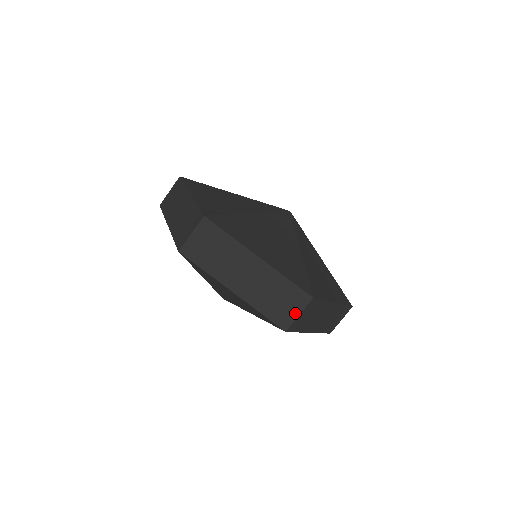
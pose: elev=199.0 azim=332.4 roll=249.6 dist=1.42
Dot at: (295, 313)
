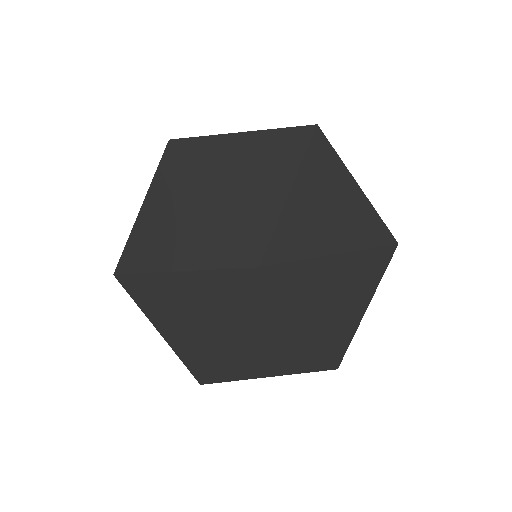
Dot at: occluded
